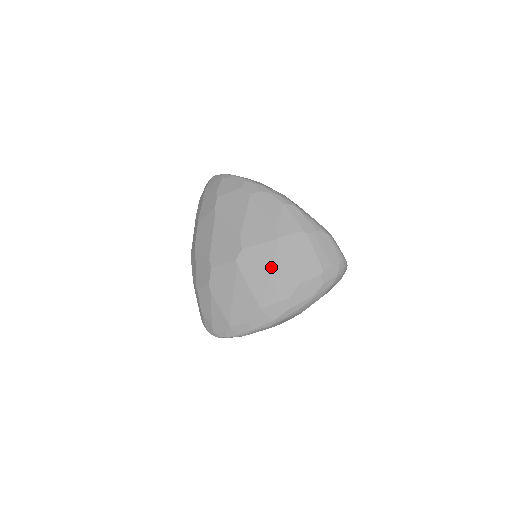
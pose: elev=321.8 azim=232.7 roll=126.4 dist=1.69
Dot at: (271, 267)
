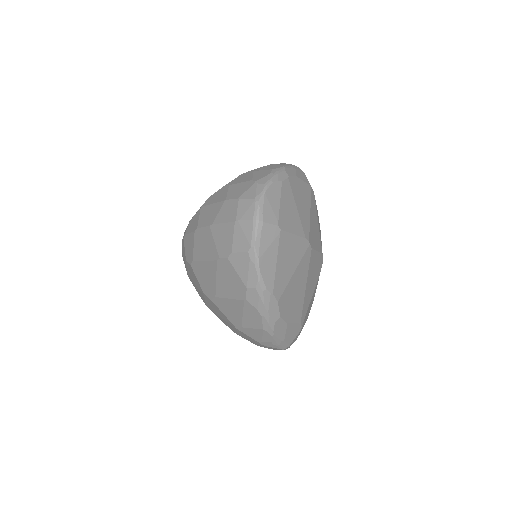
Dot at: (224, 319)
